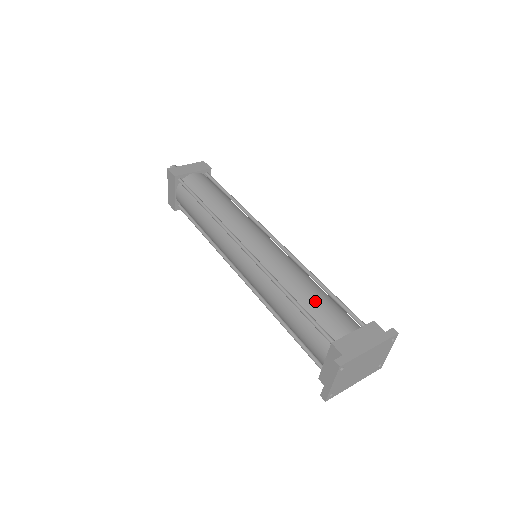
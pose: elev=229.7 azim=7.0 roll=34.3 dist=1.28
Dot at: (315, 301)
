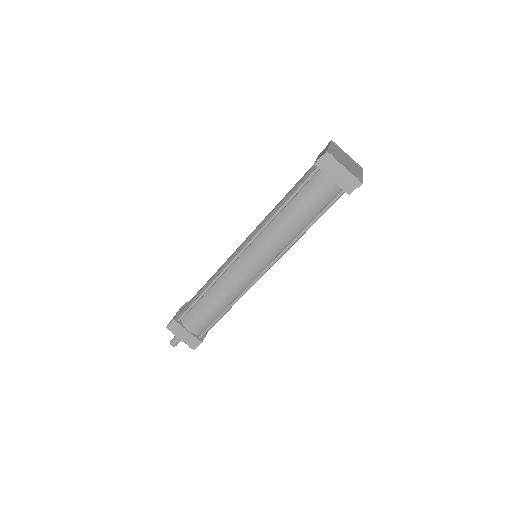
Dot at: (291, 190)
